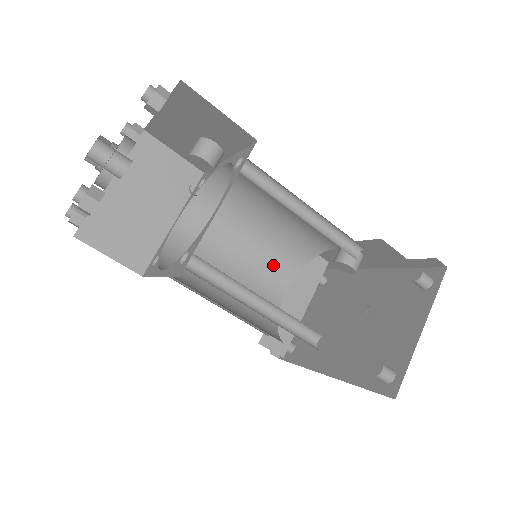
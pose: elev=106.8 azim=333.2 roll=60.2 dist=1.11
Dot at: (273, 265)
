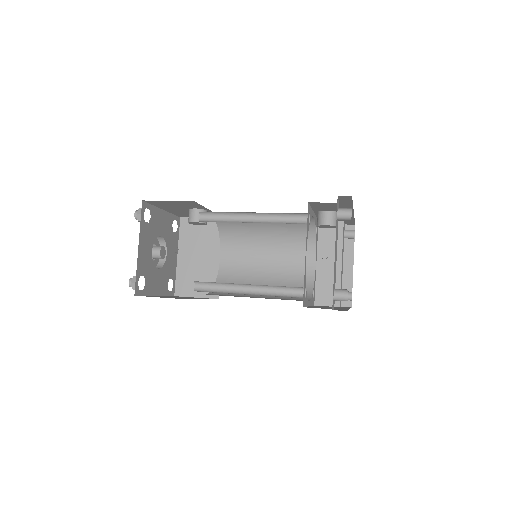
Dot at: (295, 249)
